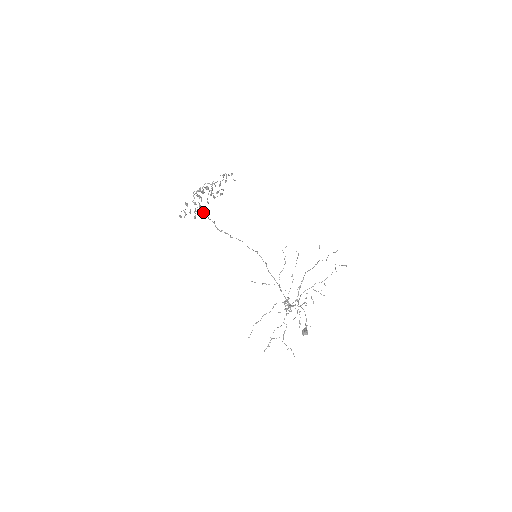
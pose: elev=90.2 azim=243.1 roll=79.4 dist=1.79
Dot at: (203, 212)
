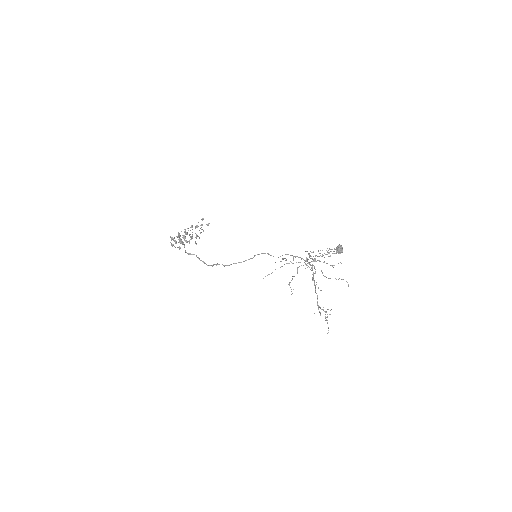
Dot at: (190, 253)
